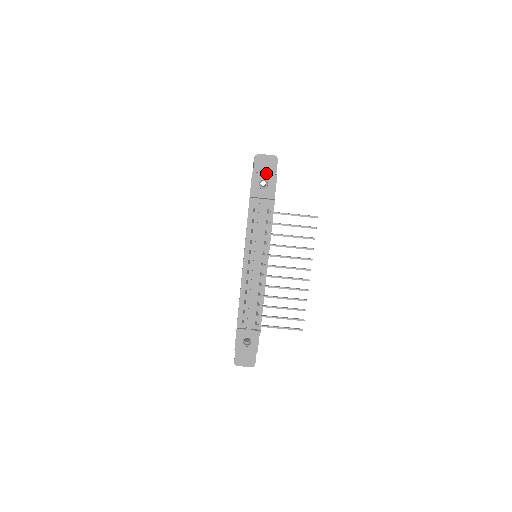
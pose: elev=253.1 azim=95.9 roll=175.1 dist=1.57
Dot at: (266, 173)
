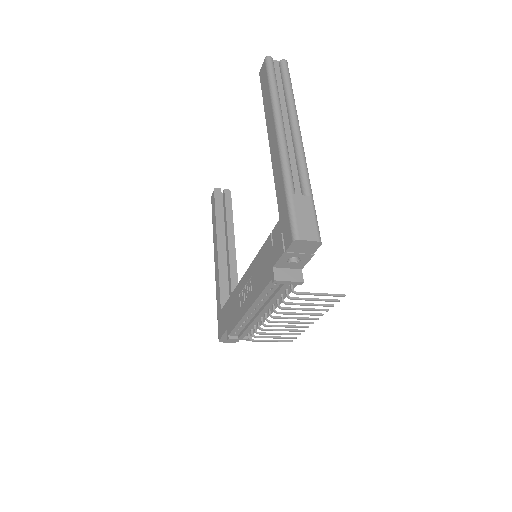
Dot at: occluded
